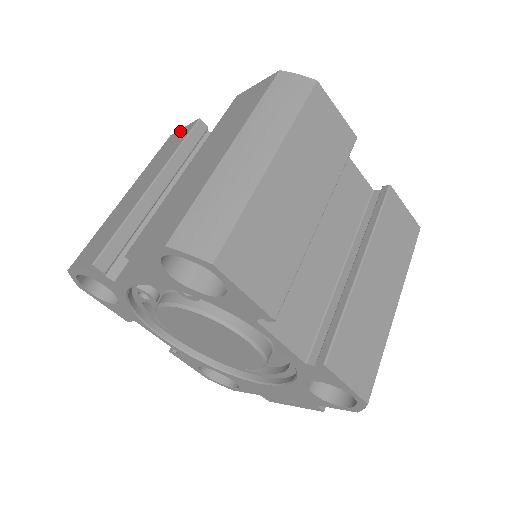
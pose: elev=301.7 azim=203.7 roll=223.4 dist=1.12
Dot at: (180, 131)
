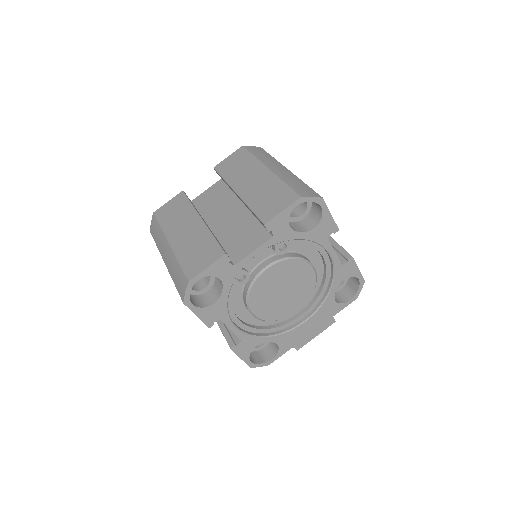
Dot at: (168, 204)
